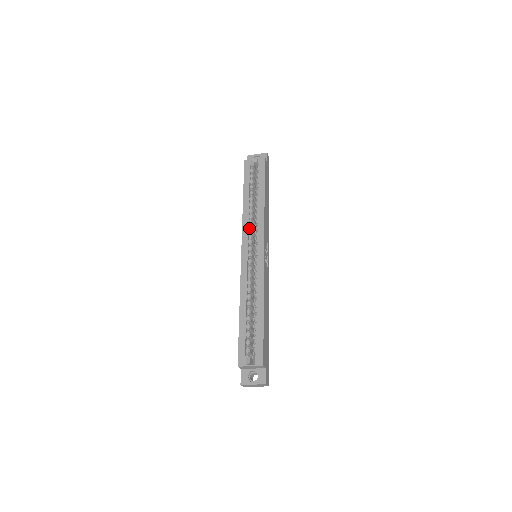
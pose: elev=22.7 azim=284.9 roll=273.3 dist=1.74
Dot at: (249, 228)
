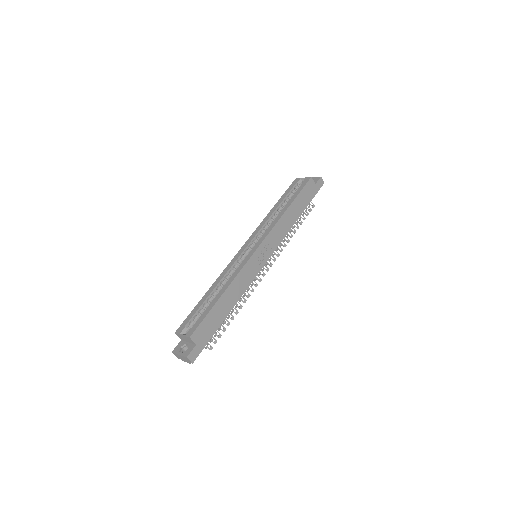
Dot at: (261, 230)
